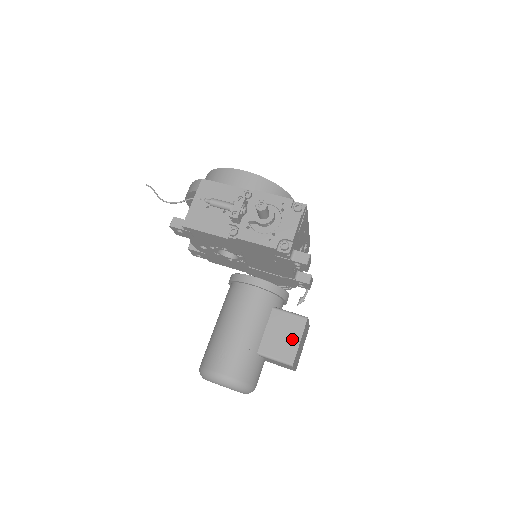
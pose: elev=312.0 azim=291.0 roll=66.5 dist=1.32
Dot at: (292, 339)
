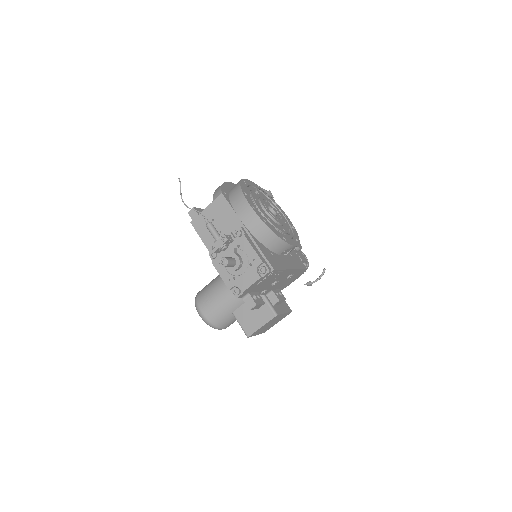
Dot at: (258, 321)
